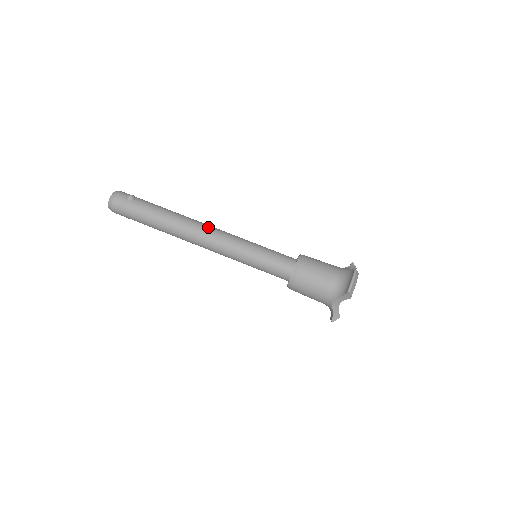
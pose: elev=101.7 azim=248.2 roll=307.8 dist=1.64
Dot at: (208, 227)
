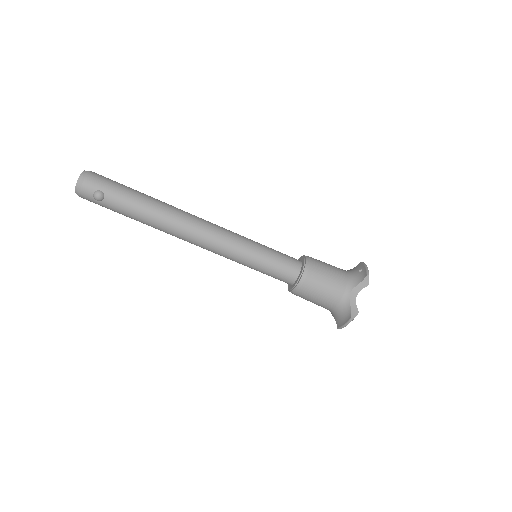
Dot at: (197, 236)
